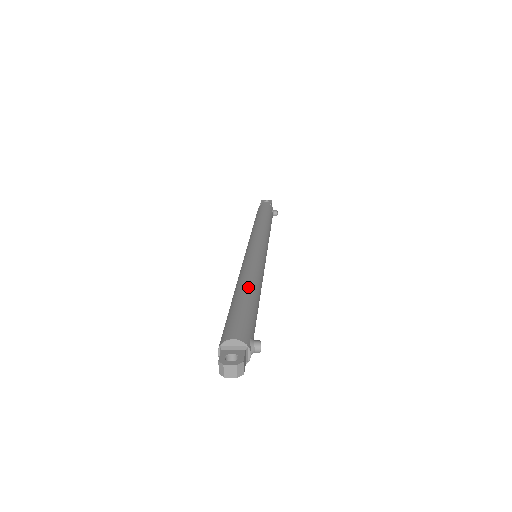
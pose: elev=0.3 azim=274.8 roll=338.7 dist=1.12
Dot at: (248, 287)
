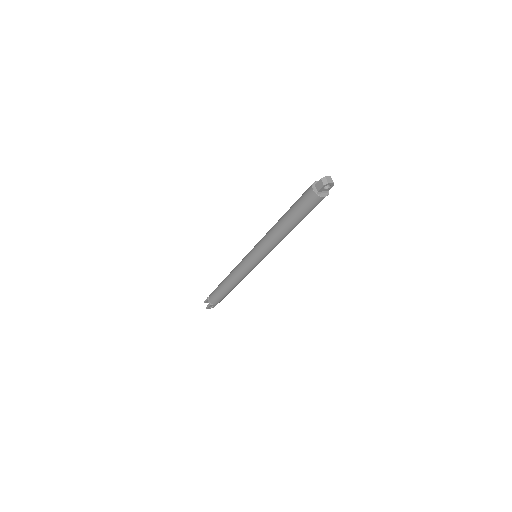
Dot at: occluded
